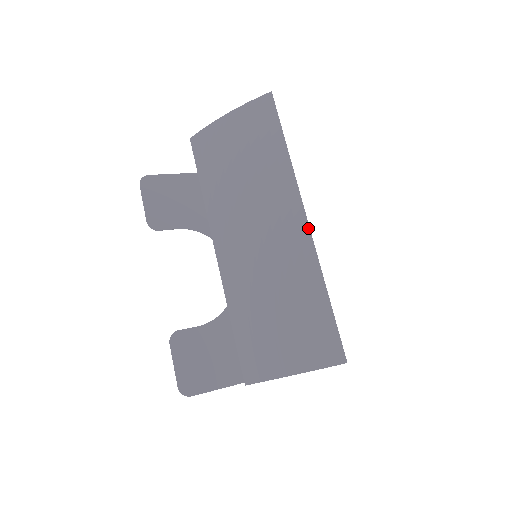
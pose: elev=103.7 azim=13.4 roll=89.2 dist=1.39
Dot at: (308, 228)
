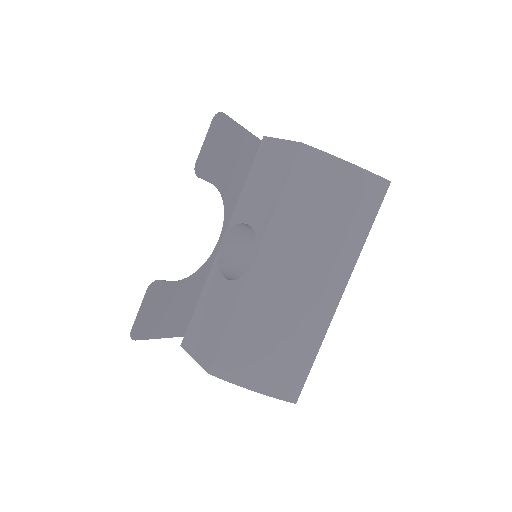
Dot at: (338, 304)
